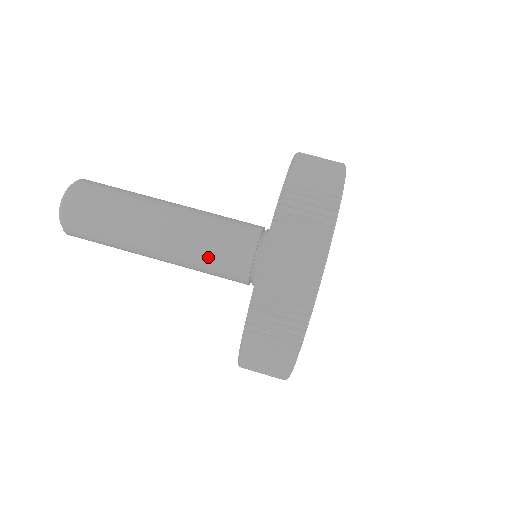
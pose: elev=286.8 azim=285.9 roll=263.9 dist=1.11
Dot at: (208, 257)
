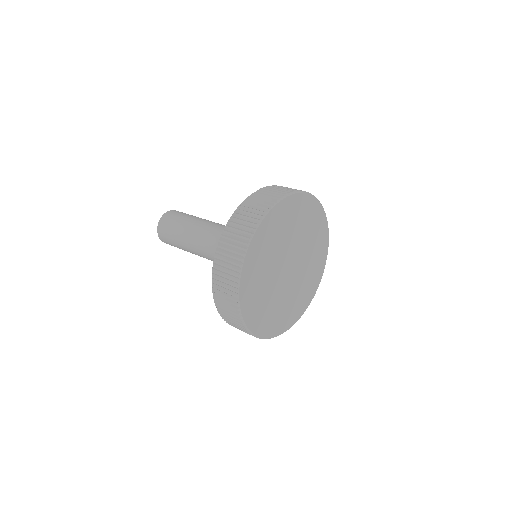
Dot at: occluded
